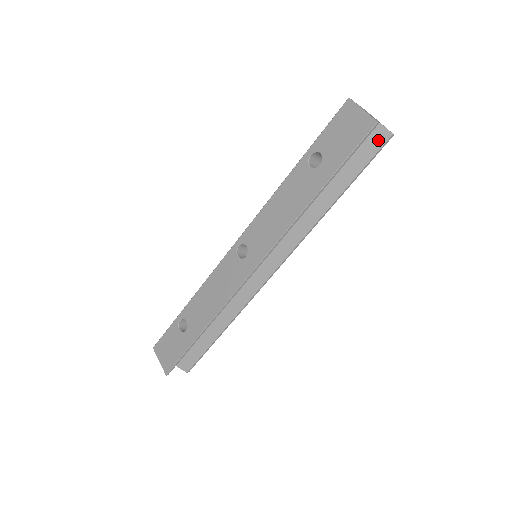
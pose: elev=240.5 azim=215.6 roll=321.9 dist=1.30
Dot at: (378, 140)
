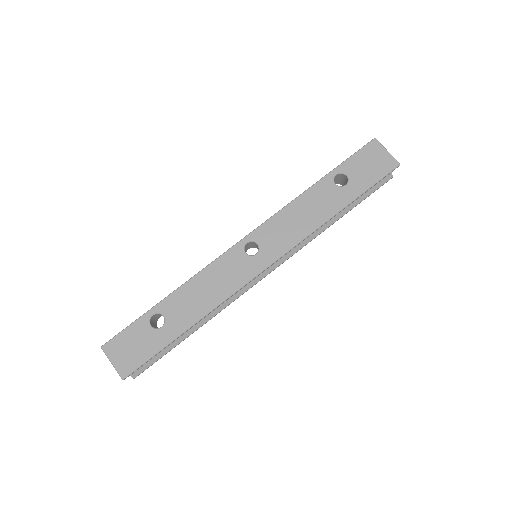
Dot at: occluded
